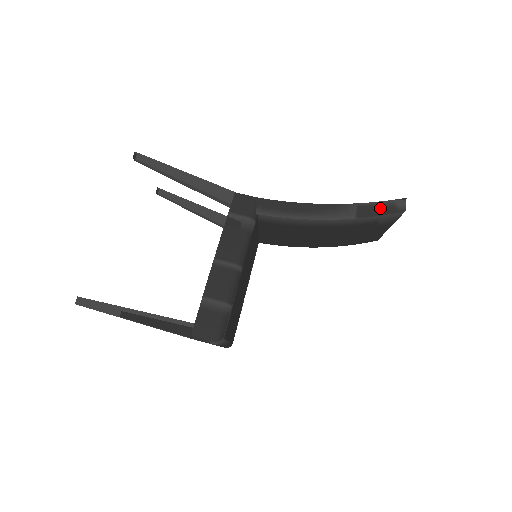
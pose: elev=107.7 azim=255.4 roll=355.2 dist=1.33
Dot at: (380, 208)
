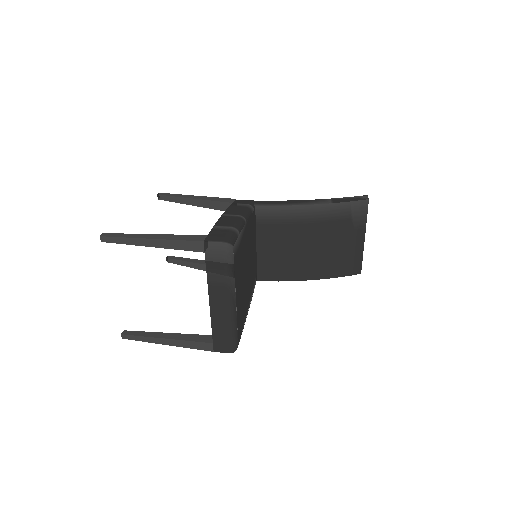
Dot at: (349, 199)
